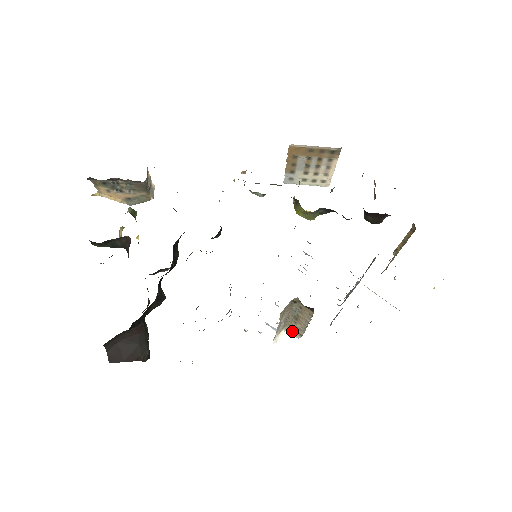
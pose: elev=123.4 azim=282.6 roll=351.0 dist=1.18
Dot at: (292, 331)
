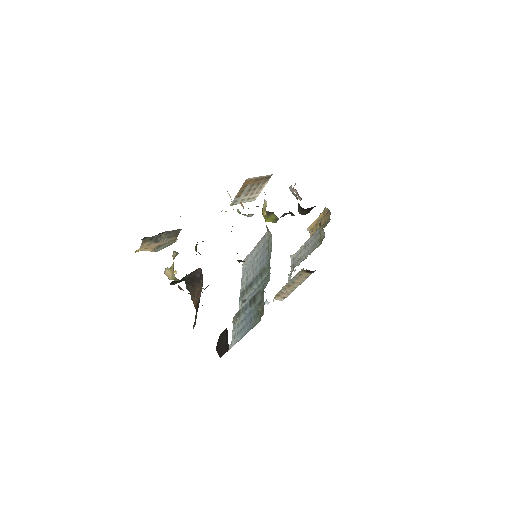
Dot at: (278, 298)
